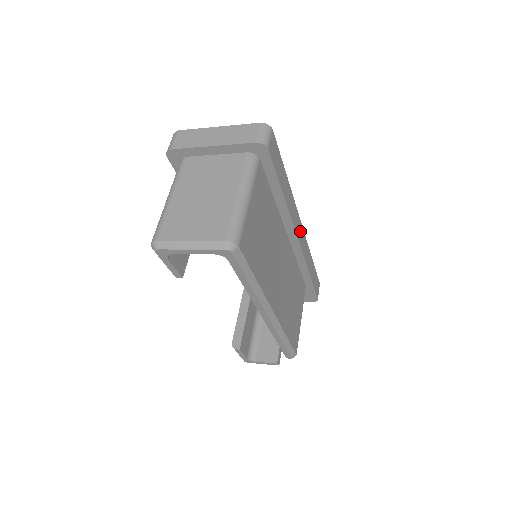
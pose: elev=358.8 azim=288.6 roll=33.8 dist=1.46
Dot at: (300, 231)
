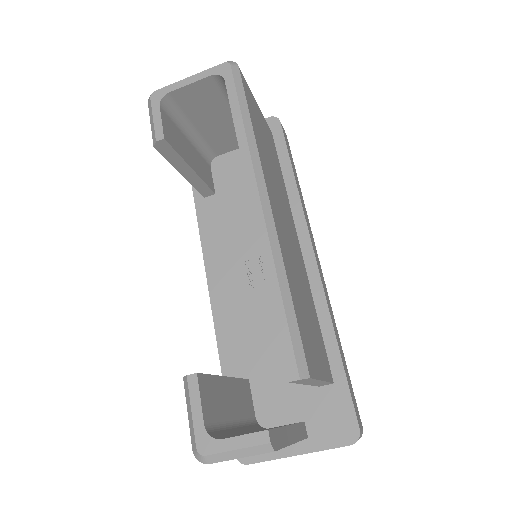
Dot at: (317, 260)
